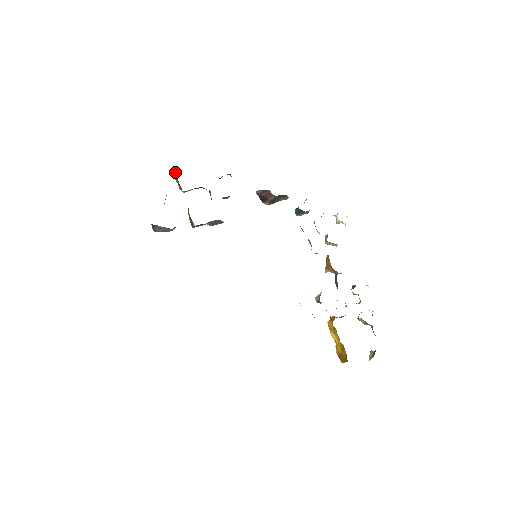
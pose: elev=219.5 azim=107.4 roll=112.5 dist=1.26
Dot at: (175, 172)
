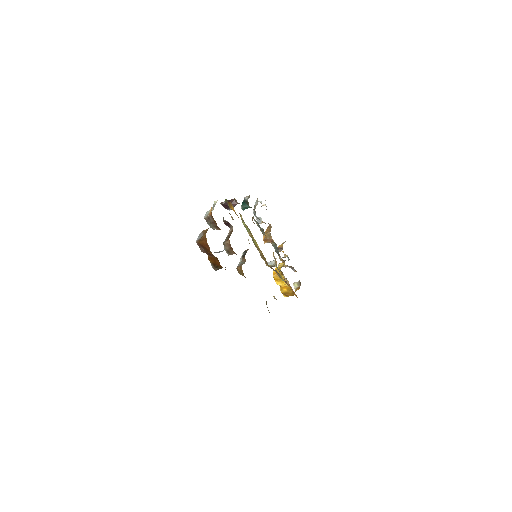
Dot at: (210, 216)
